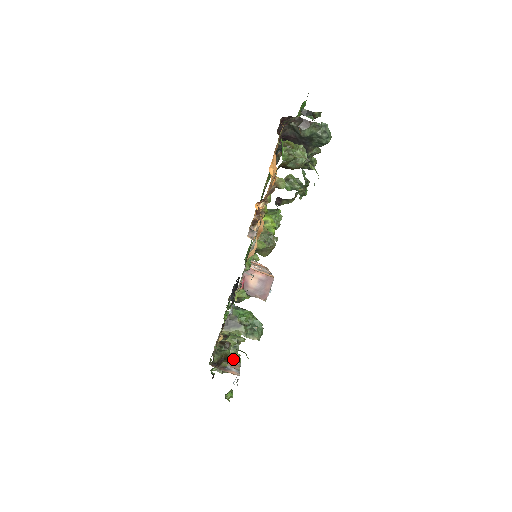
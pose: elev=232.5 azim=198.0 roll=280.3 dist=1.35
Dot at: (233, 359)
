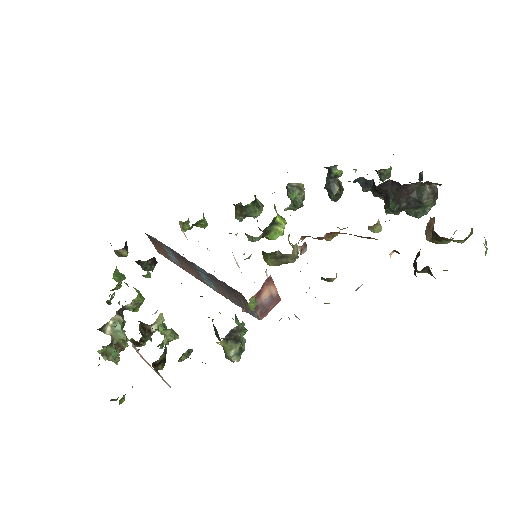
Dot at: (122, 344)
